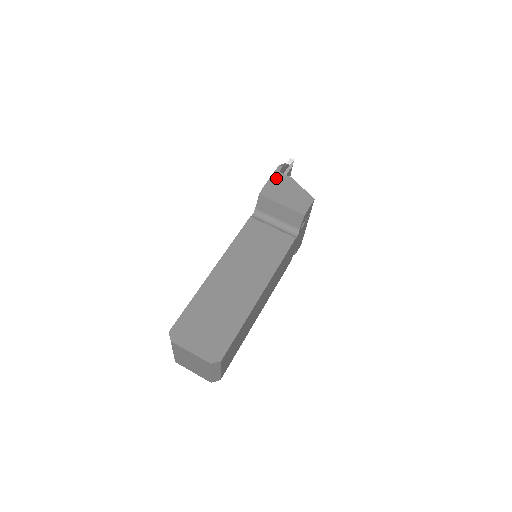
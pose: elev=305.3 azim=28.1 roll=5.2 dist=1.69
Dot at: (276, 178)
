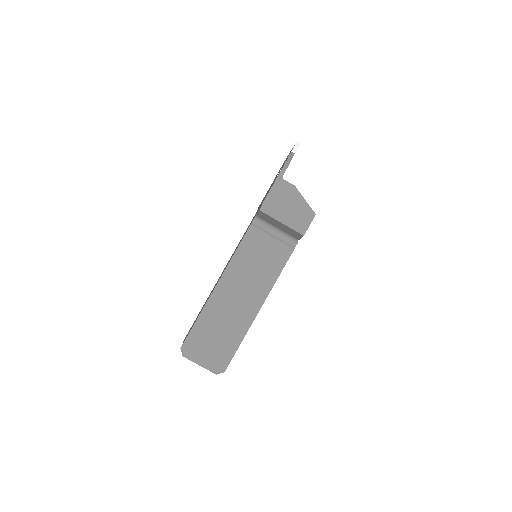
Dot at: (278, 187)
